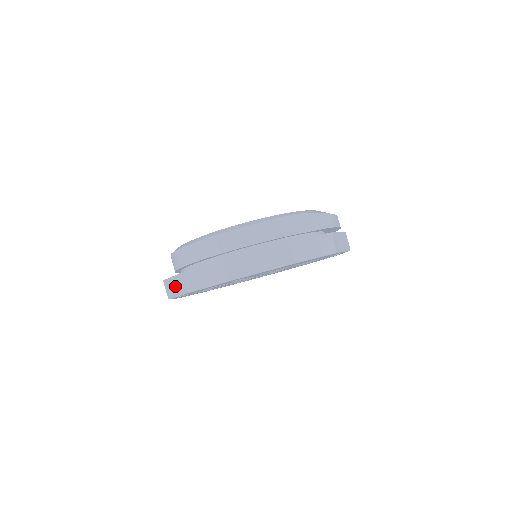
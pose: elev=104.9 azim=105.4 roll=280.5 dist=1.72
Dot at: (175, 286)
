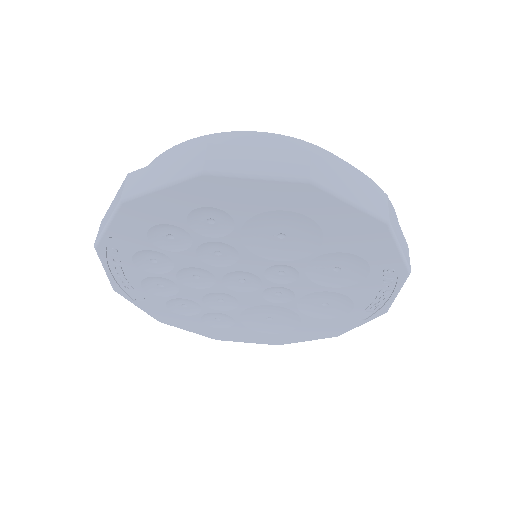
Dot at: (109, 212)
